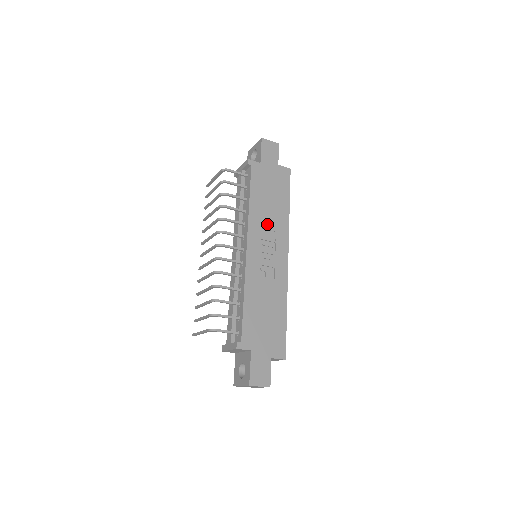
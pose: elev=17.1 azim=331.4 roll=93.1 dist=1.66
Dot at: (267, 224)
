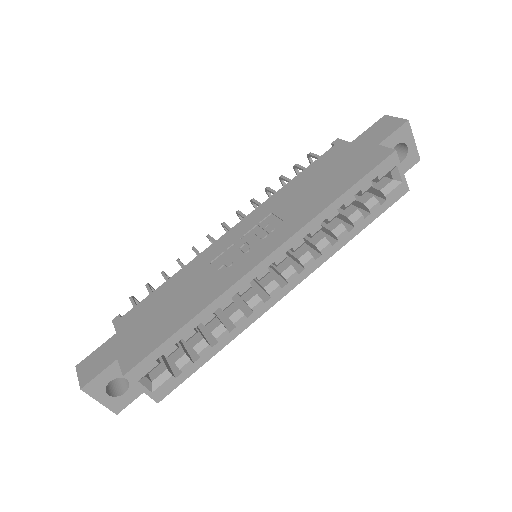
Dot at: (283, 210)
